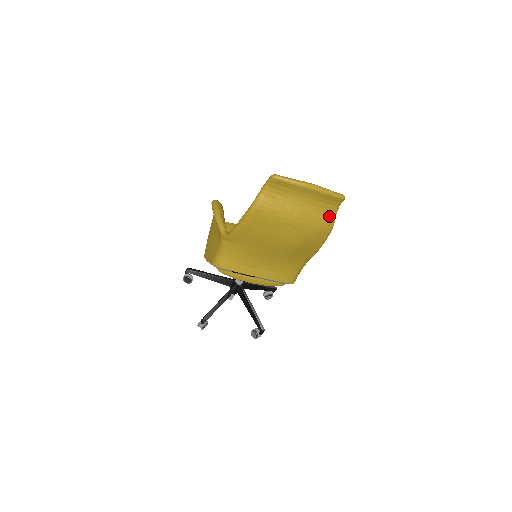
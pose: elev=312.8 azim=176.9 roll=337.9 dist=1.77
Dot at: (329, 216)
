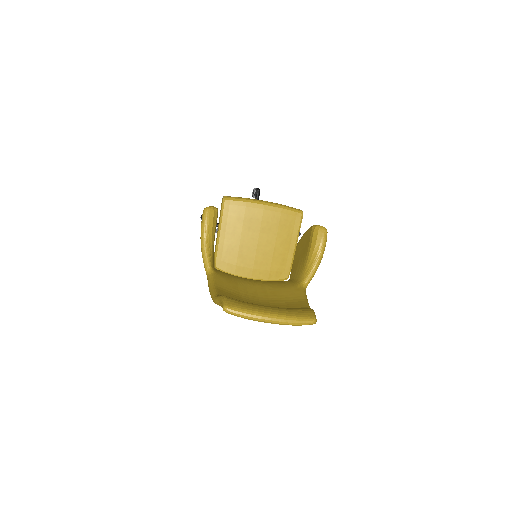
Dot at: occluded
